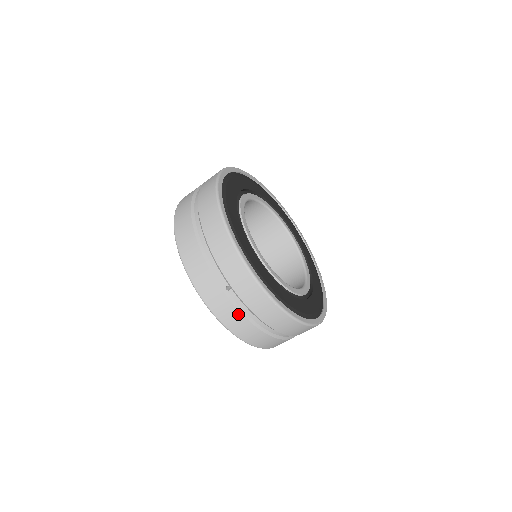
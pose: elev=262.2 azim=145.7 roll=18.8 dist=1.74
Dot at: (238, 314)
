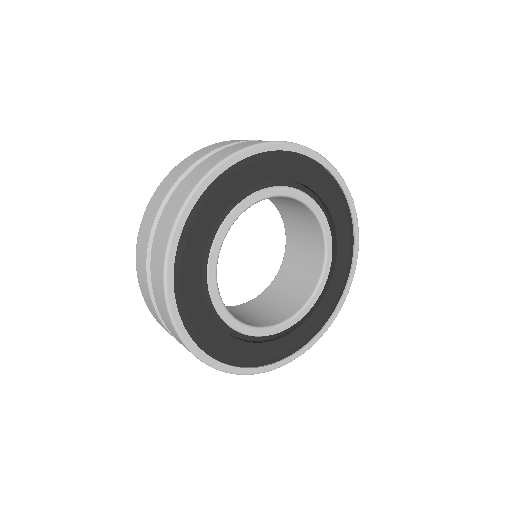
Dot at: (152, 303)
